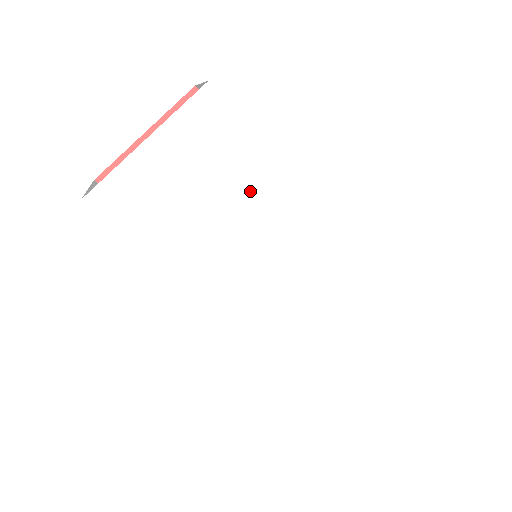
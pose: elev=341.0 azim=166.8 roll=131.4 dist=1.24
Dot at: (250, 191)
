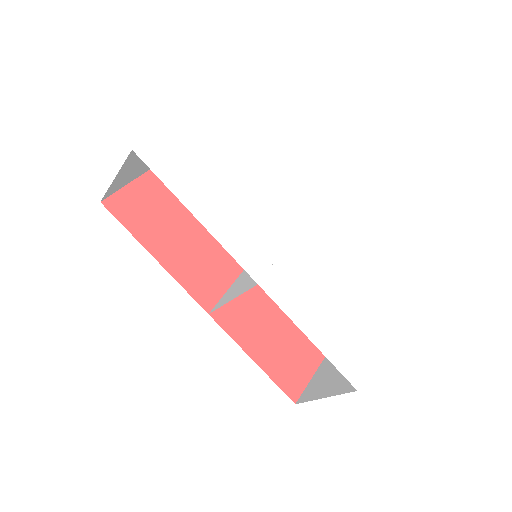
Dot at: (255, 172)
